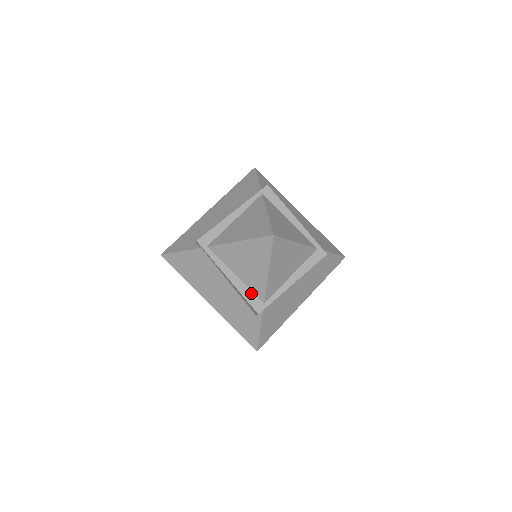
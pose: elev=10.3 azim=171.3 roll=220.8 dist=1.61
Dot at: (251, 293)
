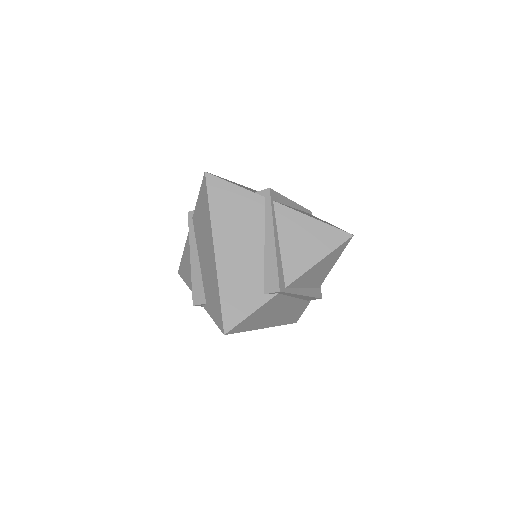
Dot at: (313, 289)
